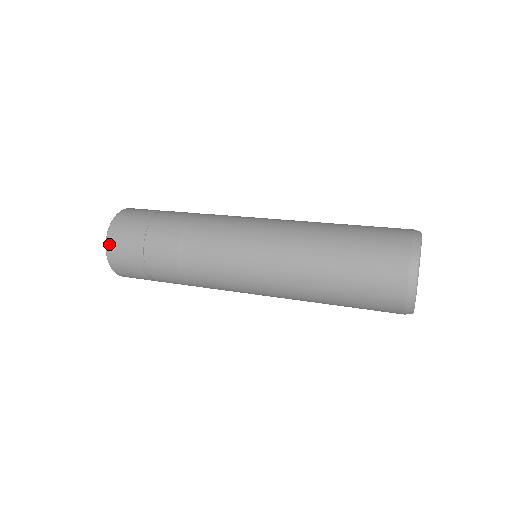
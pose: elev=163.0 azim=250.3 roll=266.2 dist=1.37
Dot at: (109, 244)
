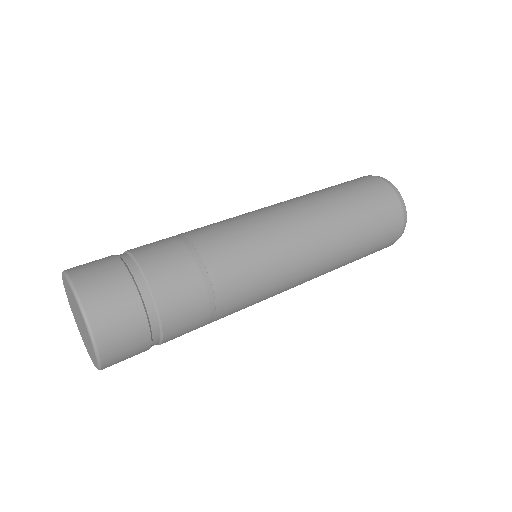
Dot at: (107, 363)
